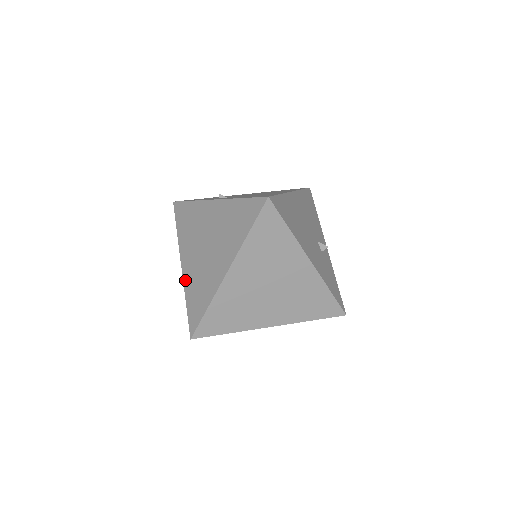
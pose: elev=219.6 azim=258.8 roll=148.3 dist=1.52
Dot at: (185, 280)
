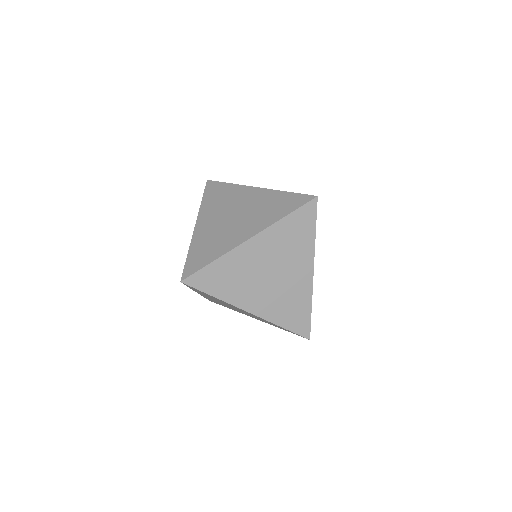
Dot at: occluded
